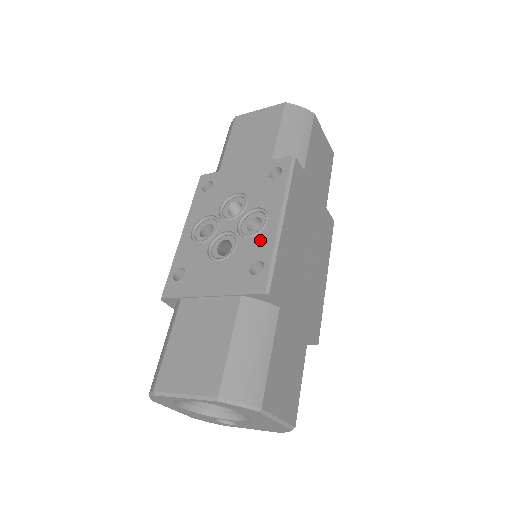
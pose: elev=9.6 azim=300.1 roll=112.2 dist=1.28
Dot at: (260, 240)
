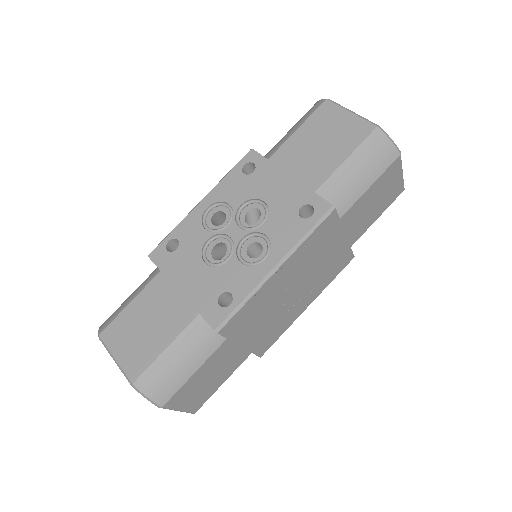
Dot at: (246, 274)
